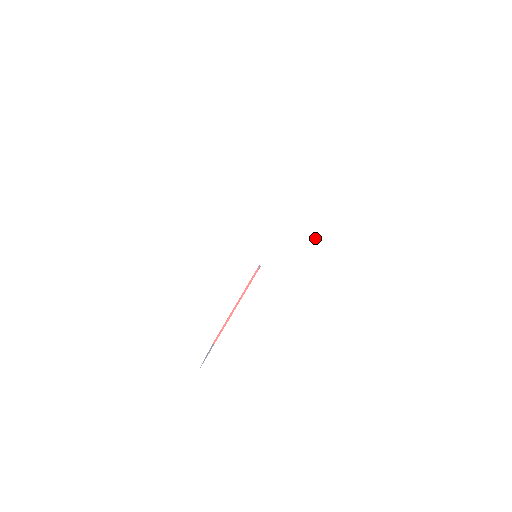
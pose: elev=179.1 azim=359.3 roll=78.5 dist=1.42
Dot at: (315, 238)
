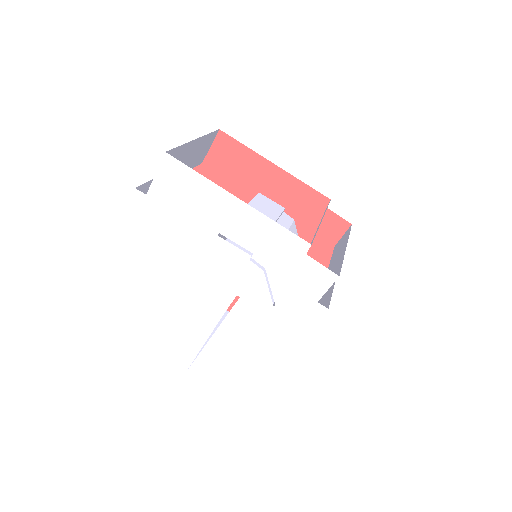
Dot at: (300, 276)
